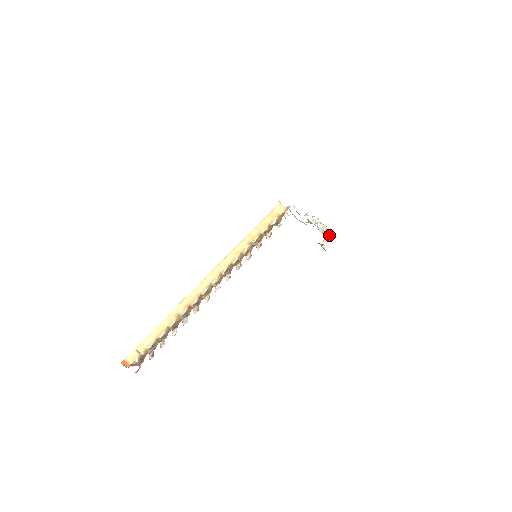
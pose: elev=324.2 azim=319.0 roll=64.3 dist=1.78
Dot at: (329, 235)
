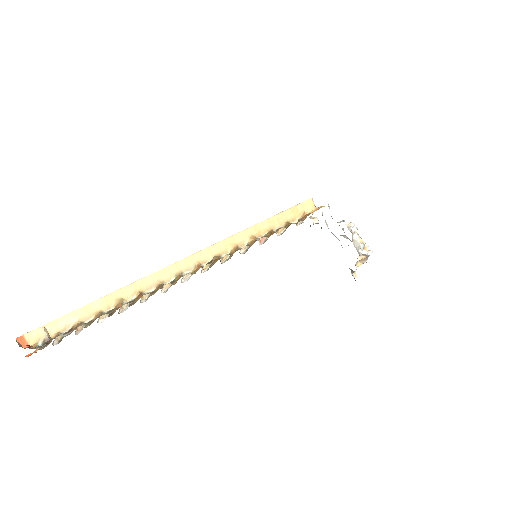
Dot at: (366, 258)
